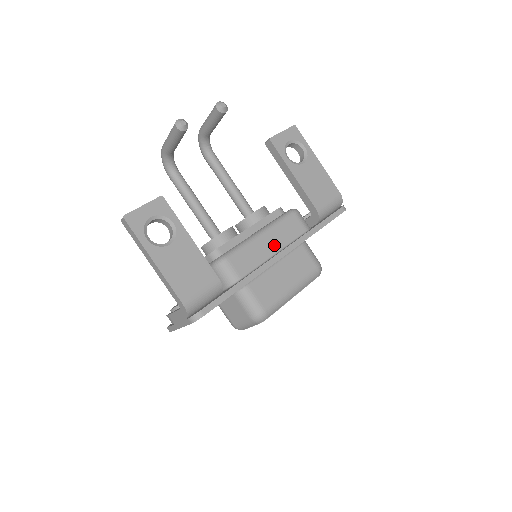
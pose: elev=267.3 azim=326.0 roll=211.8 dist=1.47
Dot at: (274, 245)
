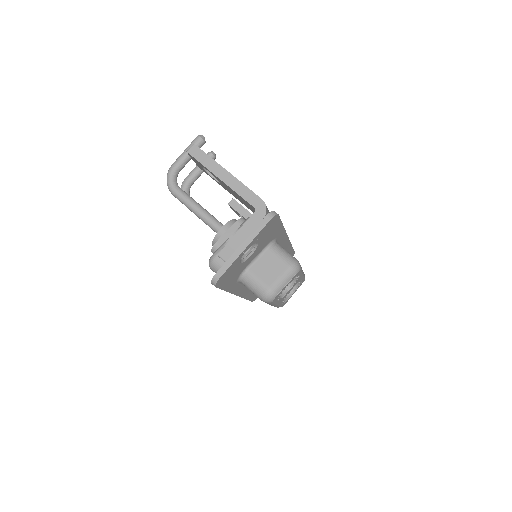
Dot at: occluded
